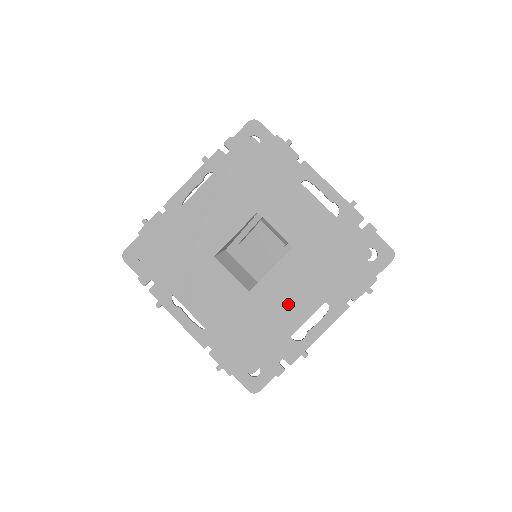
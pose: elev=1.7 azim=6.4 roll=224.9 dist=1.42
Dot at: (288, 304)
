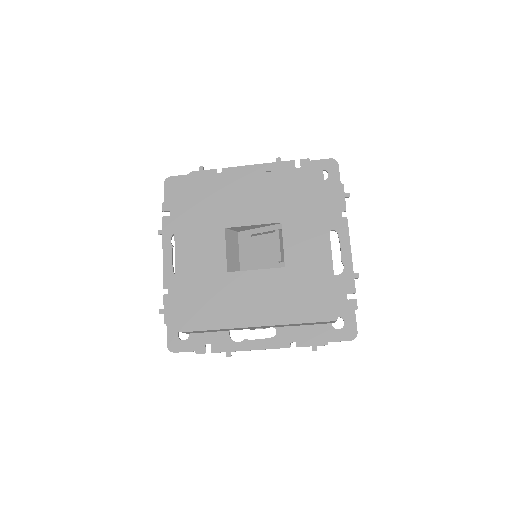
Dot at: (247, 304)
